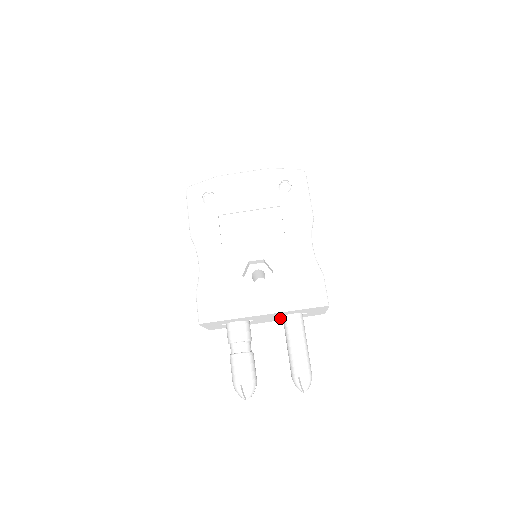
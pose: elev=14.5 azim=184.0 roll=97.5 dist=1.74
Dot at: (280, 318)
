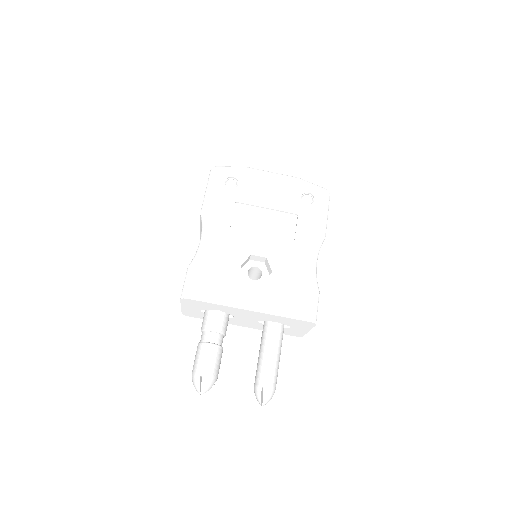
Dot at: (259, 325)
